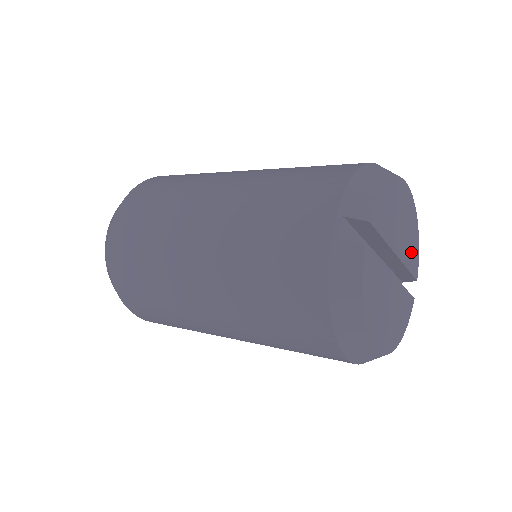
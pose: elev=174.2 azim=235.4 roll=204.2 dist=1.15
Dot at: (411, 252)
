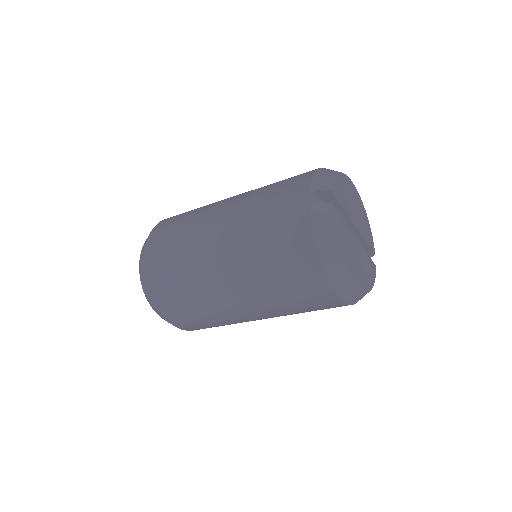
Dot at: (366, 231)
